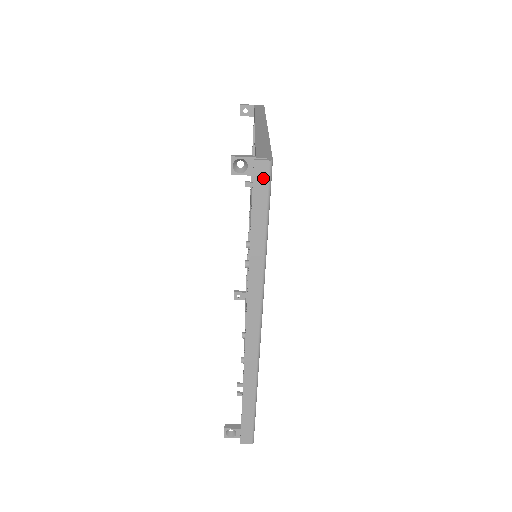
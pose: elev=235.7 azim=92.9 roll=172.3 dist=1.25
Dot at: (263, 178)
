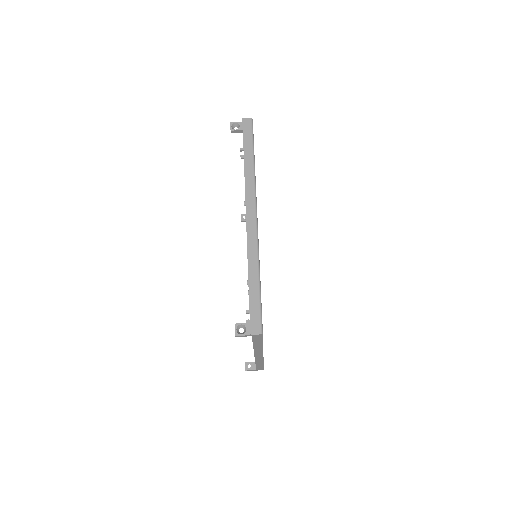
Dot at: (248, 126)
